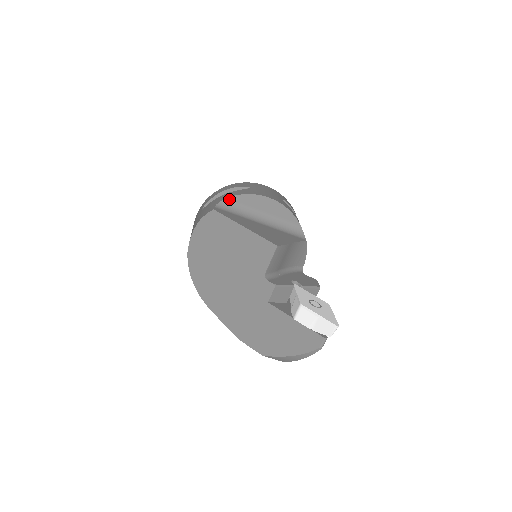
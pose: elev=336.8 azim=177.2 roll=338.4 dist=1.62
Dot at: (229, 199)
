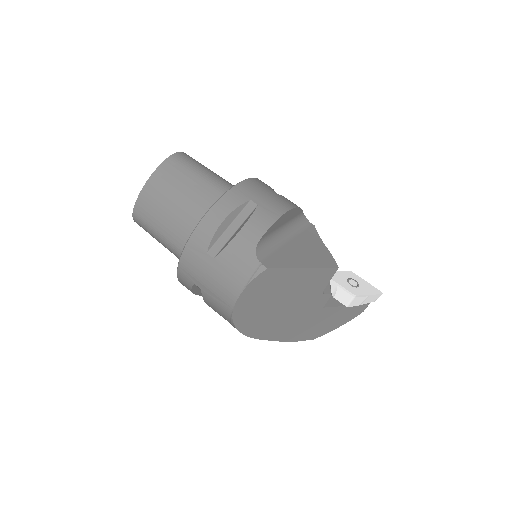
Dot at: (261, 240)
